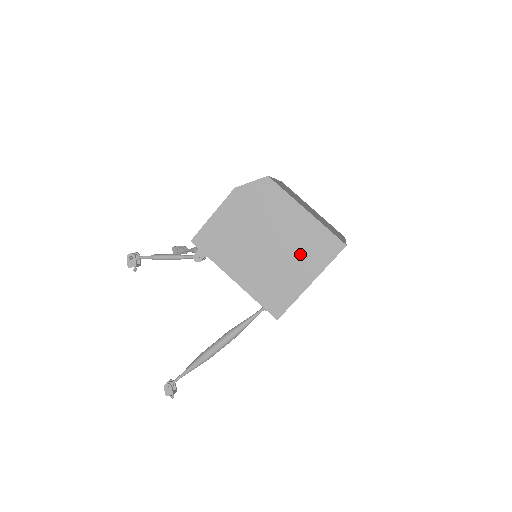
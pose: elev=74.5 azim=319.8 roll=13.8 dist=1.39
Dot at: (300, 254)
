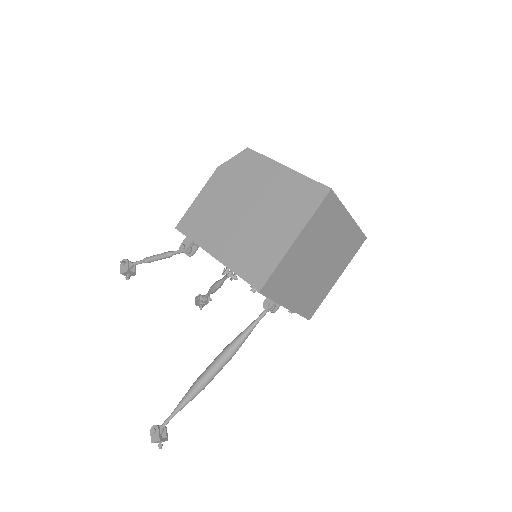
Dot at: (281, 211)
